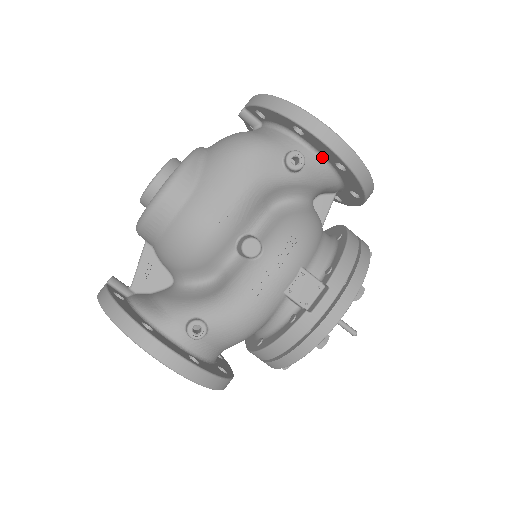
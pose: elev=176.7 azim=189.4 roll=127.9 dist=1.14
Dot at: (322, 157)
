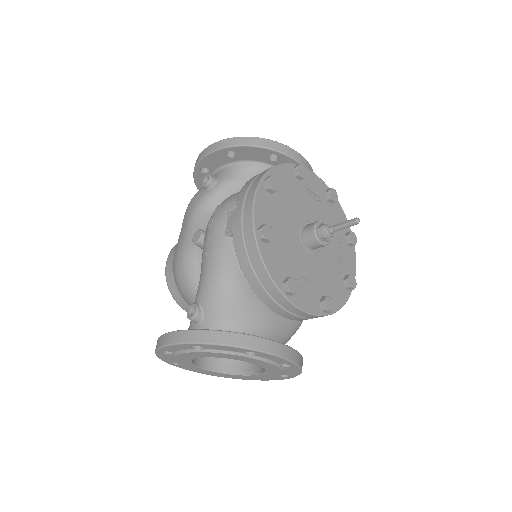
Dot at: (228, 165)
